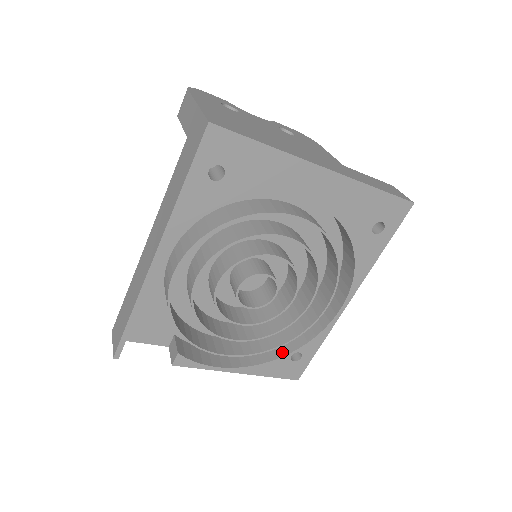
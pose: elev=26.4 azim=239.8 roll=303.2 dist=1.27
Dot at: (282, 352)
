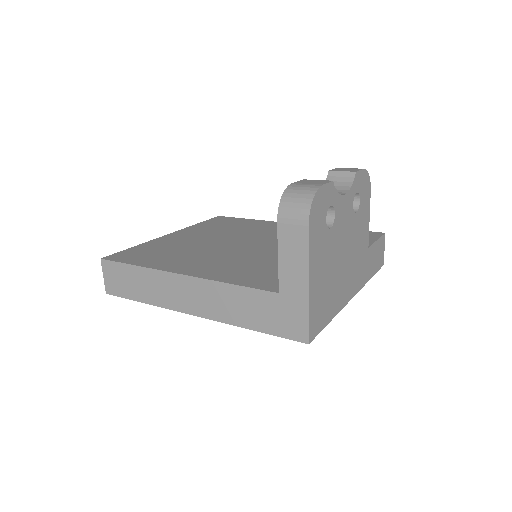
Dot at: occluded
